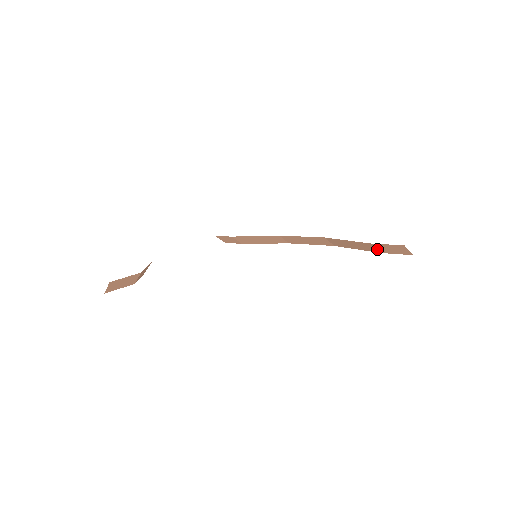
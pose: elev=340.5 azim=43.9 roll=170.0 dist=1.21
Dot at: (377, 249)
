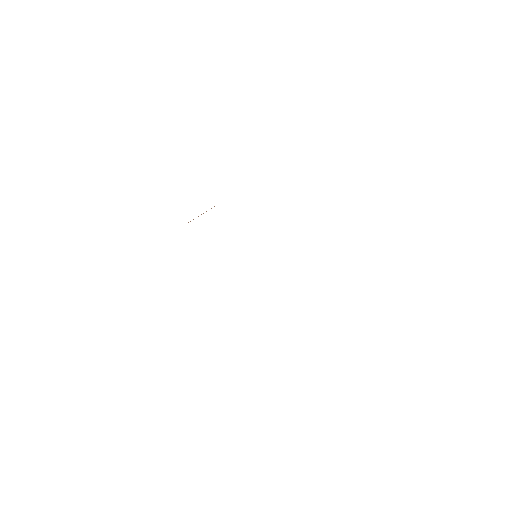
Dot at: occluded
